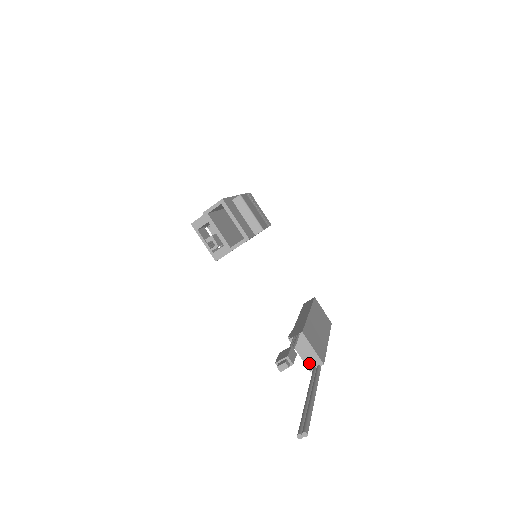
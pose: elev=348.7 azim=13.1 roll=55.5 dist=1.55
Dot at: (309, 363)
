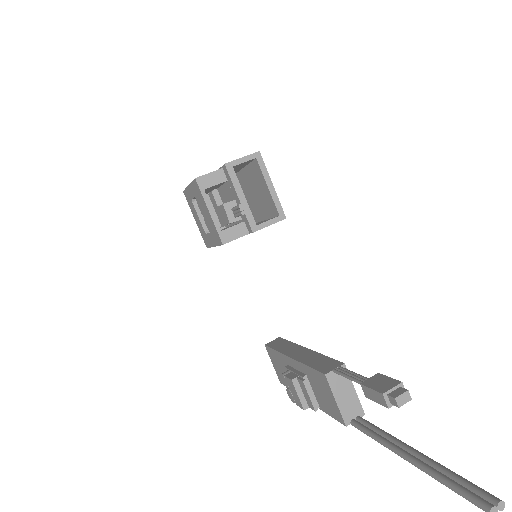
Dot at: (346, 413)
